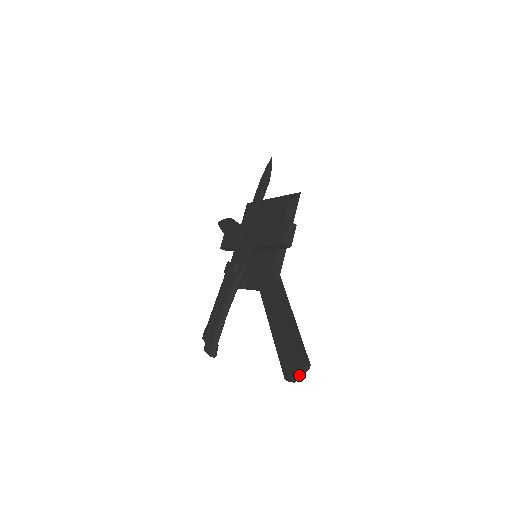
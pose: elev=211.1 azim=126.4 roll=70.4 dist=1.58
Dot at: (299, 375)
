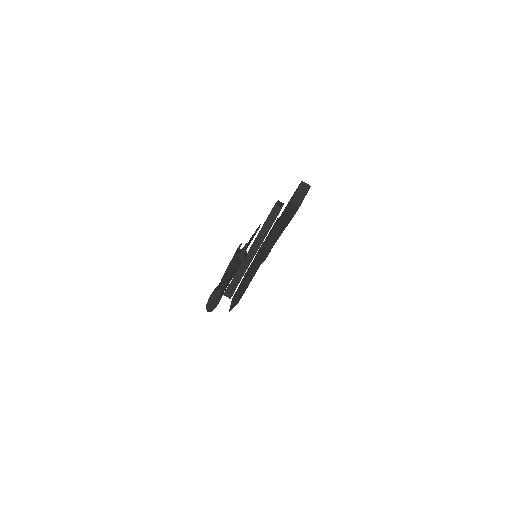
Dot at: (302, 194)
